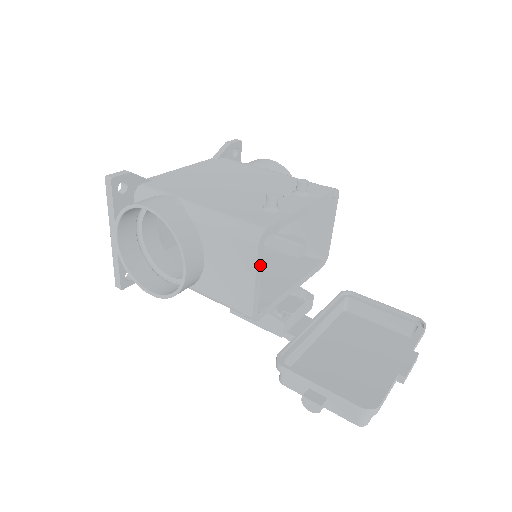
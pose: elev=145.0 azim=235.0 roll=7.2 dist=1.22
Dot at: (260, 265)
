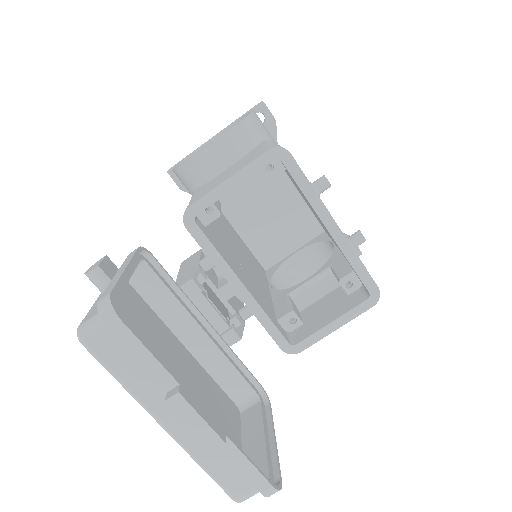
Dot at: (249, 173)
